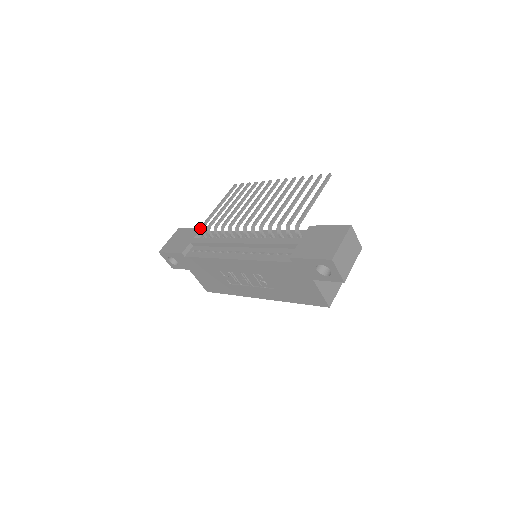
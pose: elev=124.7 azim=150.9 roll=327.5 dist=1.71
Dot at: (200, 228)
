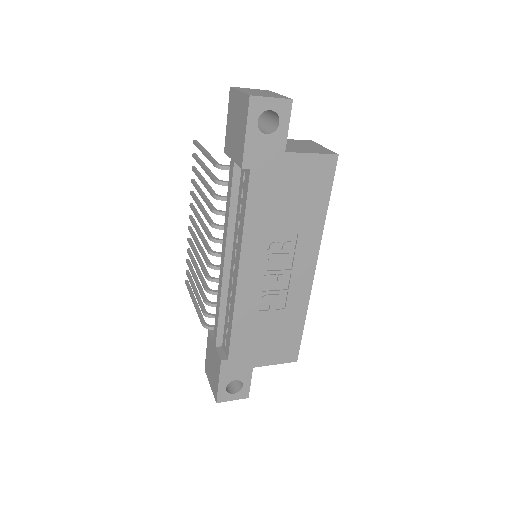
Dot at: occluded
